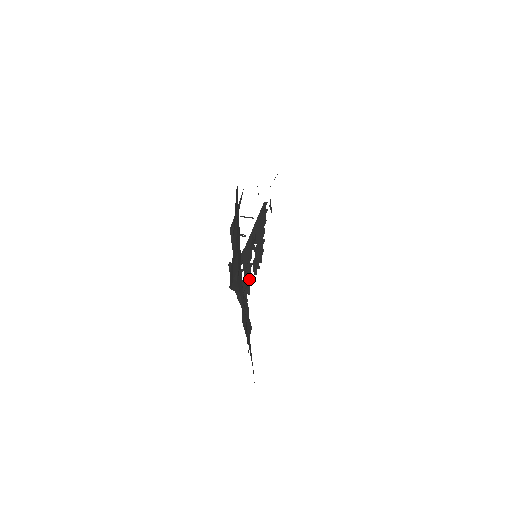
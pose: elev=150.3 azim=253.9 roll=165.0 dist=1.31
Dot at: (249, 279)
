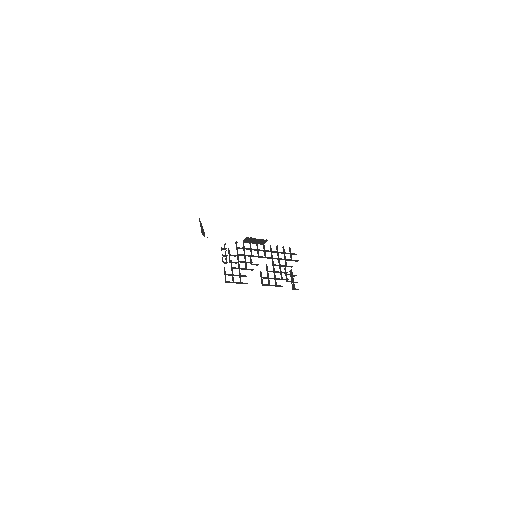
Dot at: (243, 268)
